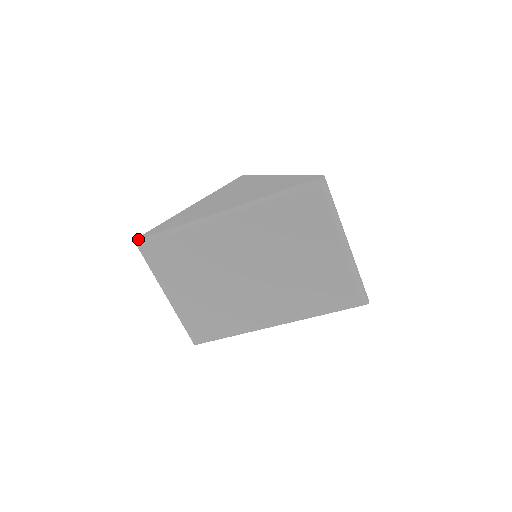
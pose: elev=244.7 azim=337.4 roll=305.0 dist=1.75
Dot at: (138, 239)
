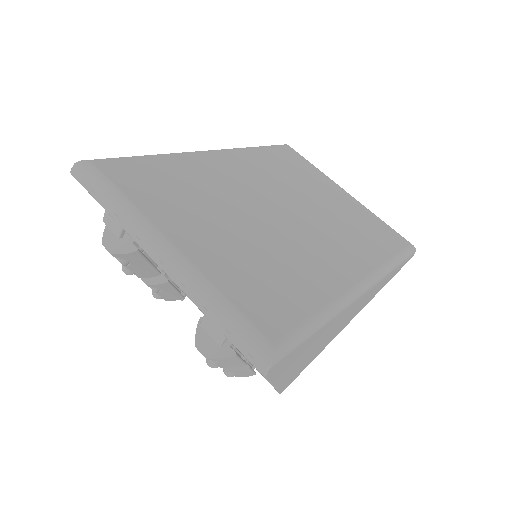
Dot at: occluded
